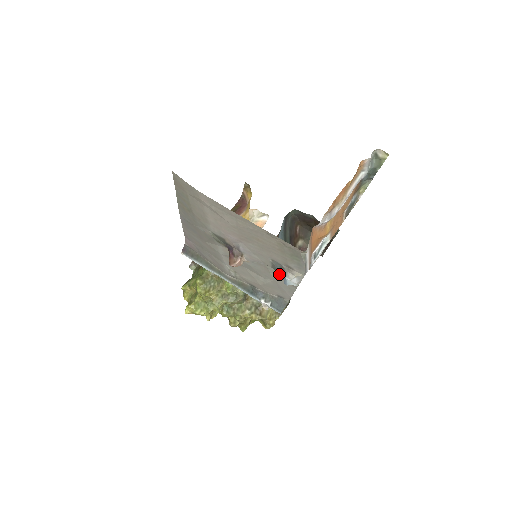
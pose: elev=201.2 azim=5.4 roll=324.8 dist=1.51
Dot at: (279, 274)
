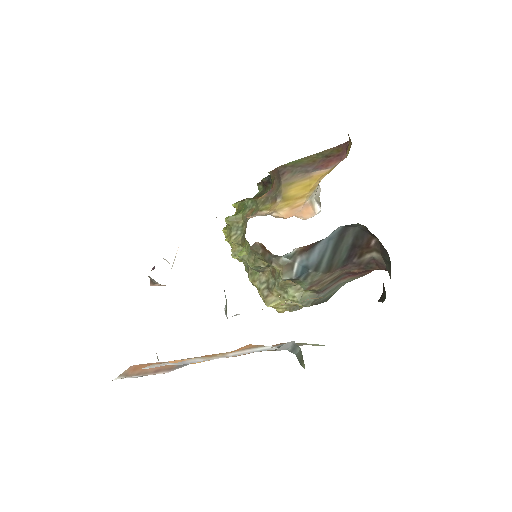
Dot at: occluded
